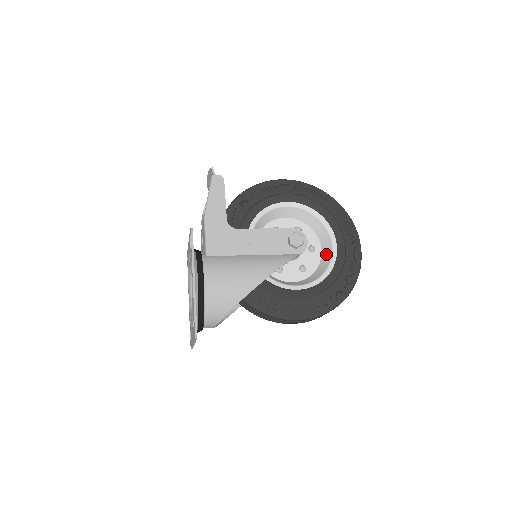
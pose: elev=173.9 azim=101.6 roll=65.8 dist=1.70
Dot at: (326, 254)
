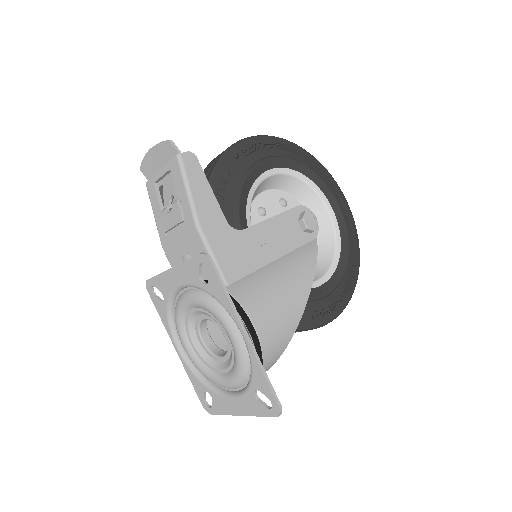
Dot at: (323, 225)
